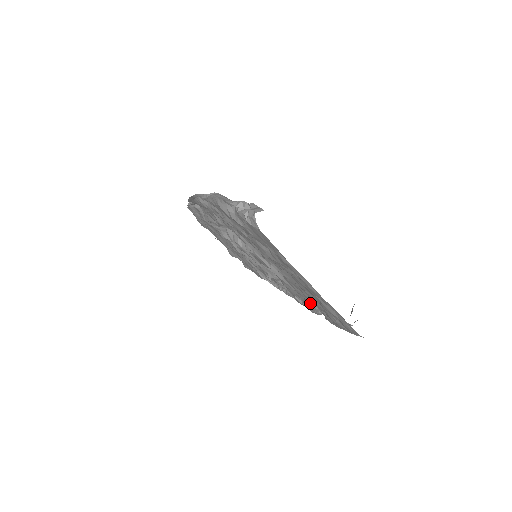
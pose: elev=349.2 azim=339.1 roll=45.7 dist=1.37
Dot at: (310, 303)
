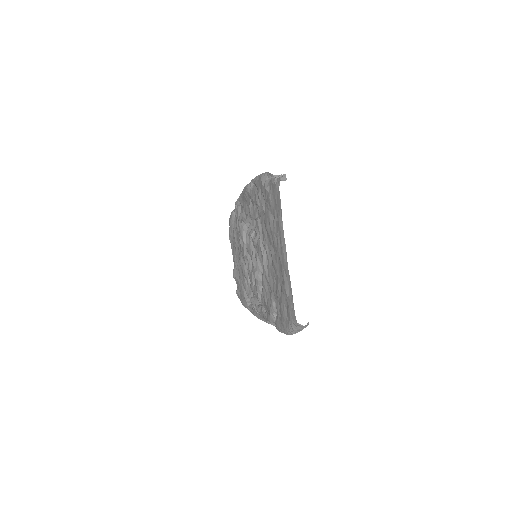
Dot at: (273, 299)
